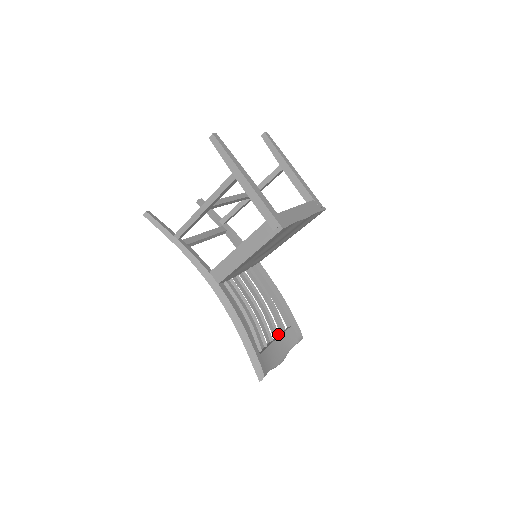
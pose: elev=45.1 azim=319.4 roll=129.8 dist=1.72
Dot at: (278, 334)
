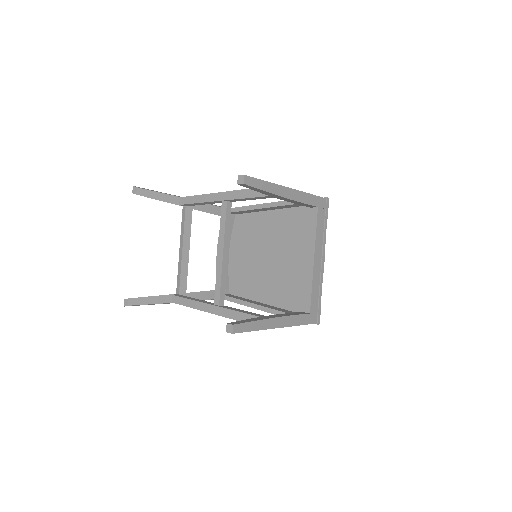
Dot at: occluded
